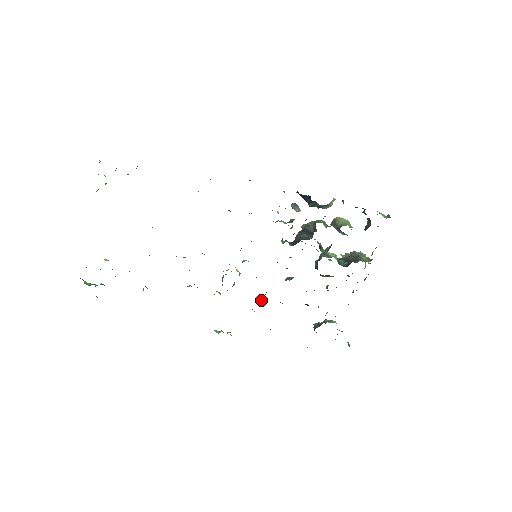
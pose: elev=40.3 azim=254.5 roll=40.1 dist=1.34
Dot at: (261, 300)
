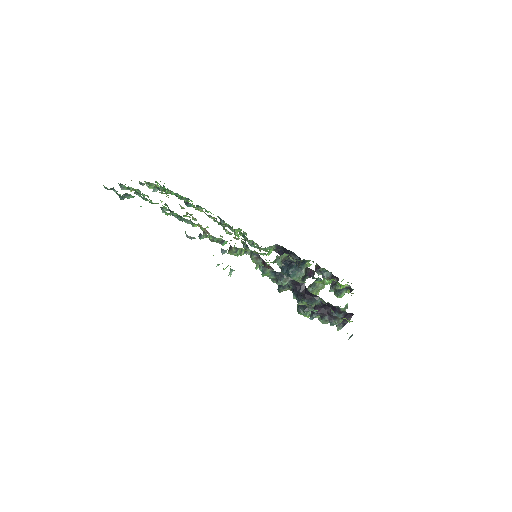
Dot at: (263, 267)
